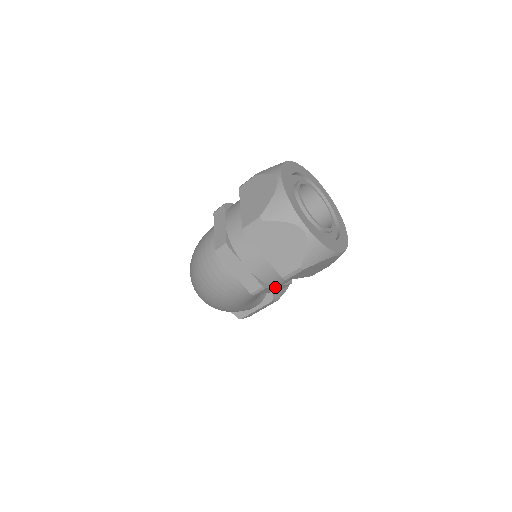
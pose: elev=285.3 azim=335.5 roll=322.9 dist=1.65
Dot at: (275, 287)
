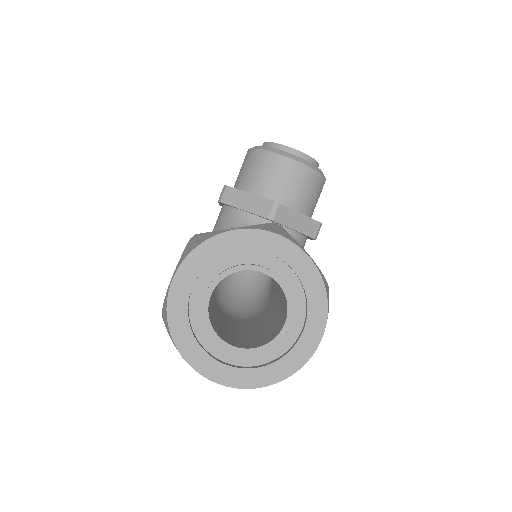
Dot at: occluded
